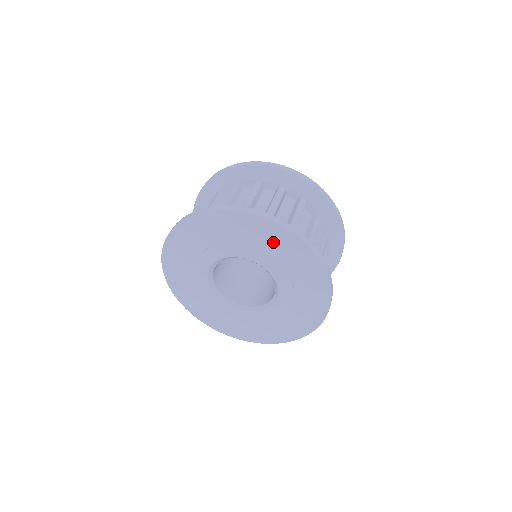
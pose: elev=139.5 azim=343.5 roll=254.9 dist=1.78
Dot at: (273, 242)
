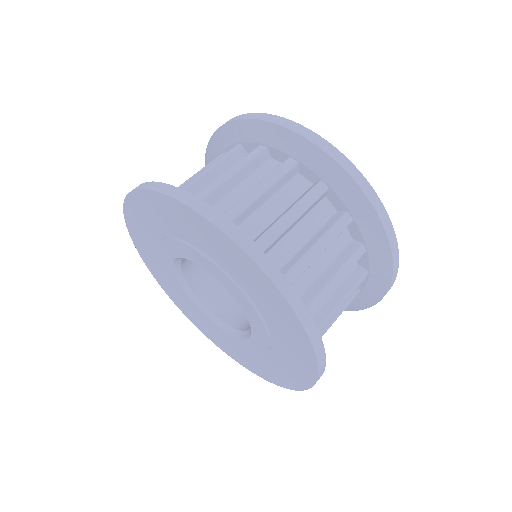
Dot at: (168, 218)
